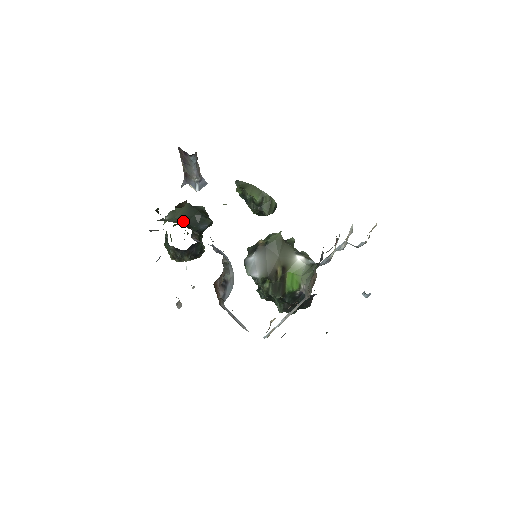
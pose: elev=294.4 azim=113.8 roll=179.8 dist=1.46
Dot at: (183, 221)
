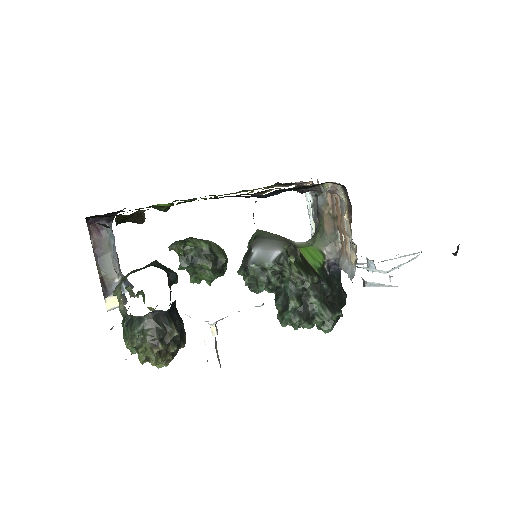
Dot at: occluded
